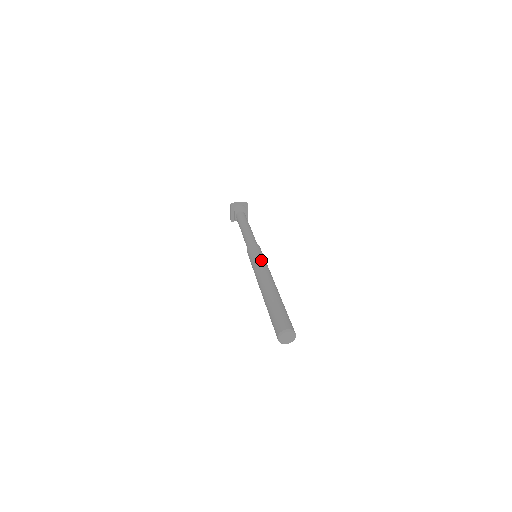
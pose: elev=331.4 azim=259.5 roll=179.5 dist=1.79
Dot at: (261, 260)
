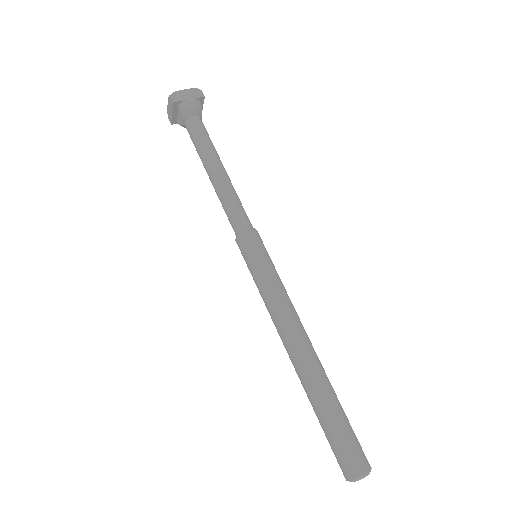
Dot at: (276, 284)
